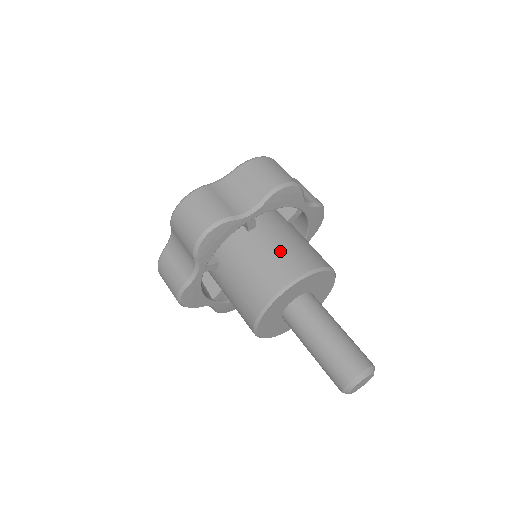
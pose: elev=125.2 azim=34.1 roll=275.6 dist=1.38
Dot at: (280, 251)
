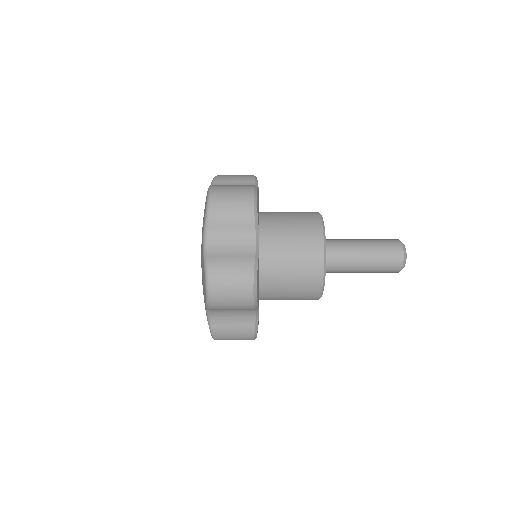
Dot at: (292, 241)
